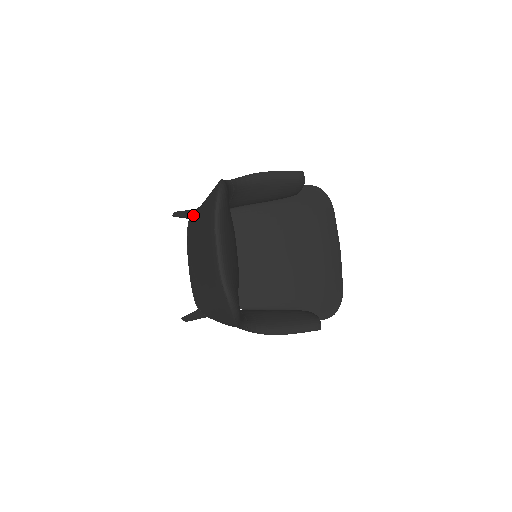
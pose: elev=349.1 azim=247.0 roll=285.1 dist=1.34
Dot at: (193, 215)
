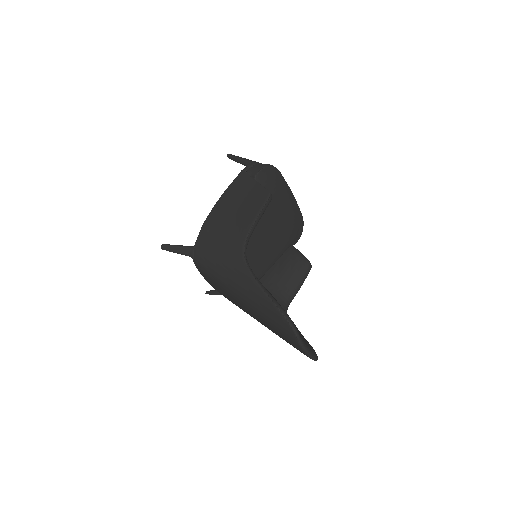
Dot at: (208, 271)
